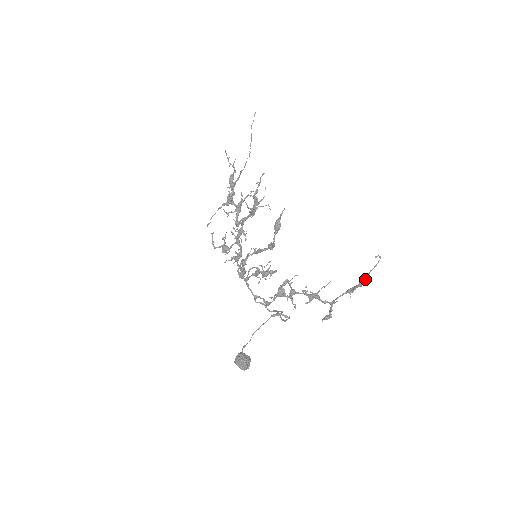
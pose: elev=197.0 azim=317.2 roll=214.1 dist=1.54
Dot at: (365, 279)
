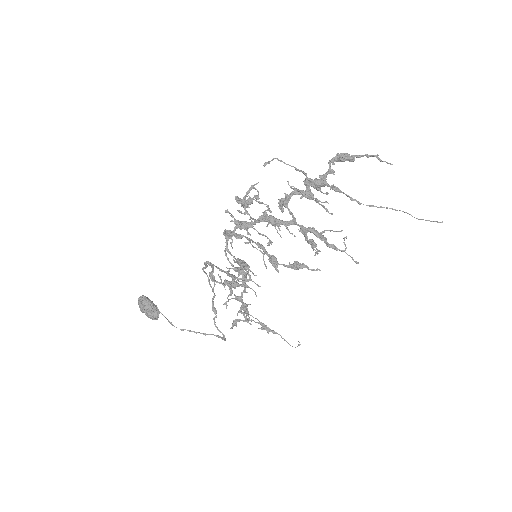
Dot at: occluded
